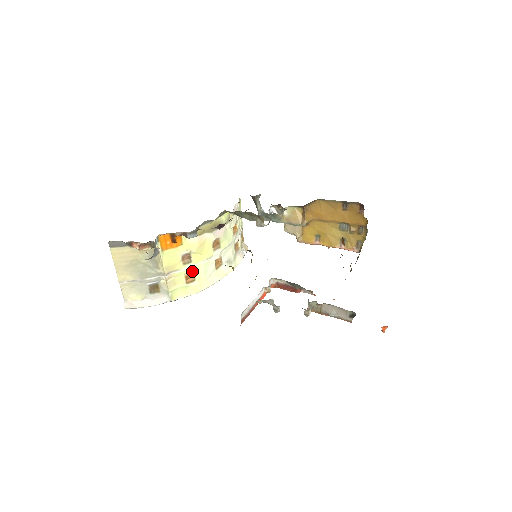
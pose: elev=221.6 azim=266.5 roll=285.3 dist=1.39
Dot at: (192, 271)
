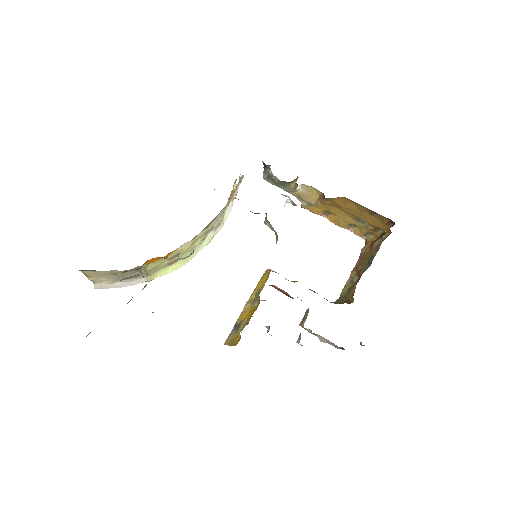
Dot at: (177, 258)
